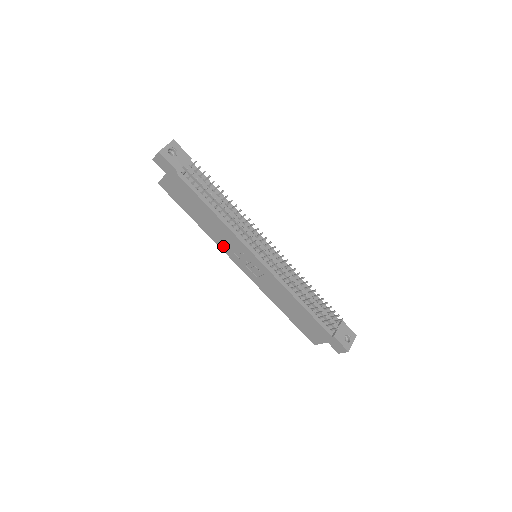
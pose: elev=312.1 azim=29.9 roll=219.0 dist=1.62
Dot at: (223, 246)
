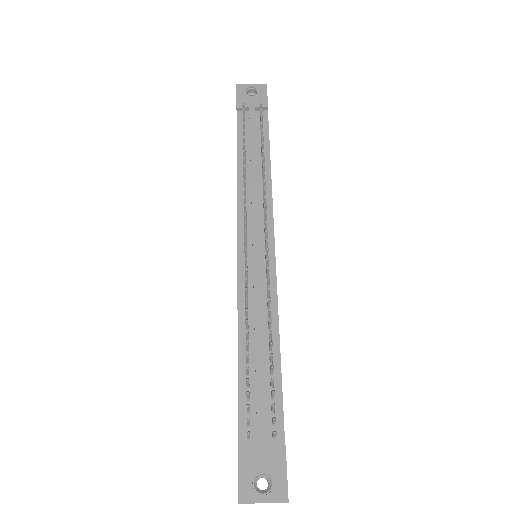
Dot at: occluded
